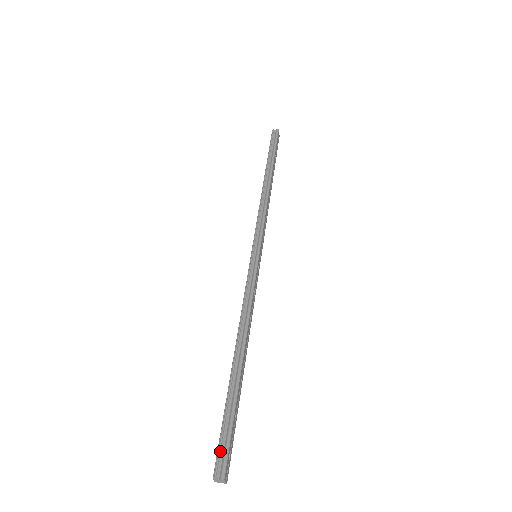
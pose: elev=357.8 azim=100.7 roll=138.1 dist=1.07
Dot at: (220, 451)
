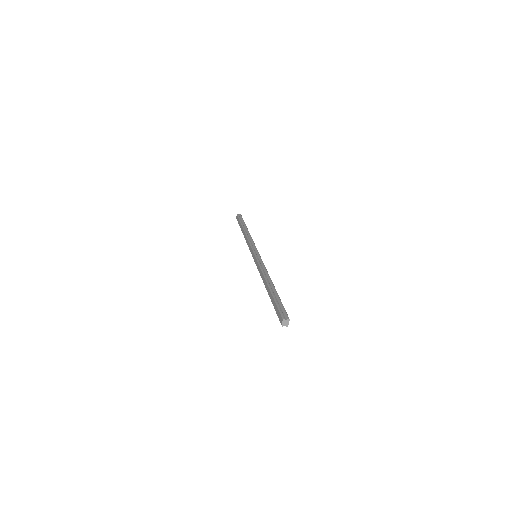
Dot at: (281, 311)
